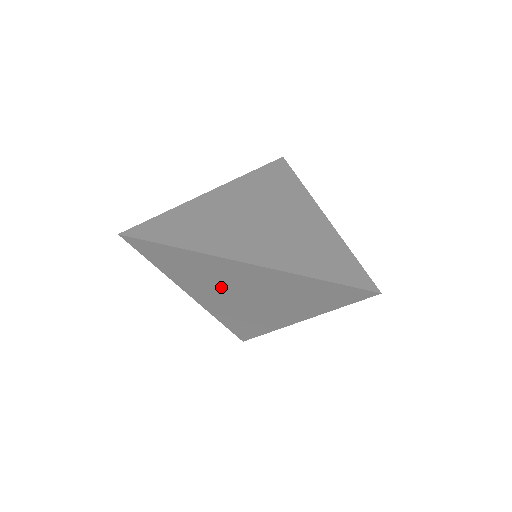
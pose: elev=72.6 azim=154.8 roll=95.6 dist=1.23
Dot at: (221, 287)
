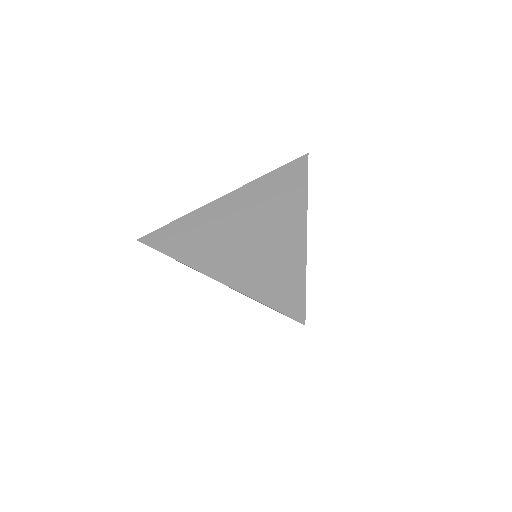
Dot at: occluded
